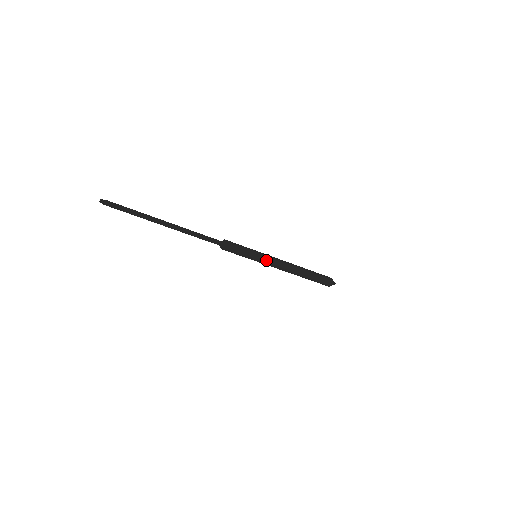
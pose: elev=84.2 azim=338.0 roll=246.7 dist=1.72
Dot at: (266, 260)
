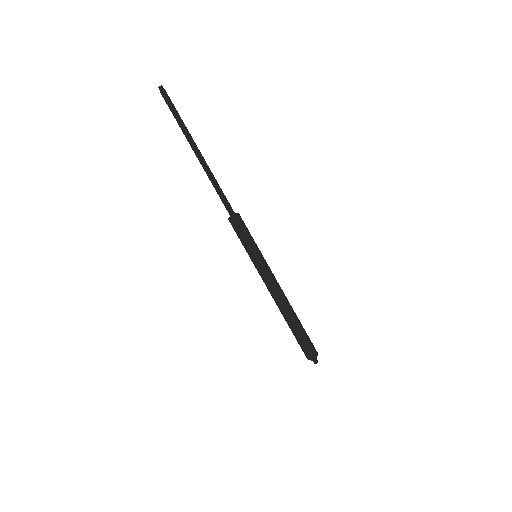
Dot at: (263, 266)
